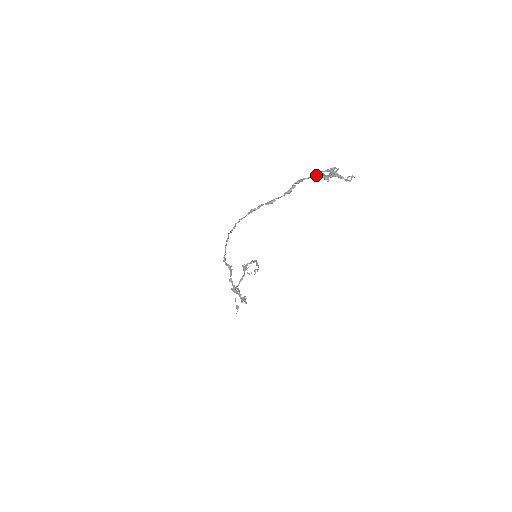
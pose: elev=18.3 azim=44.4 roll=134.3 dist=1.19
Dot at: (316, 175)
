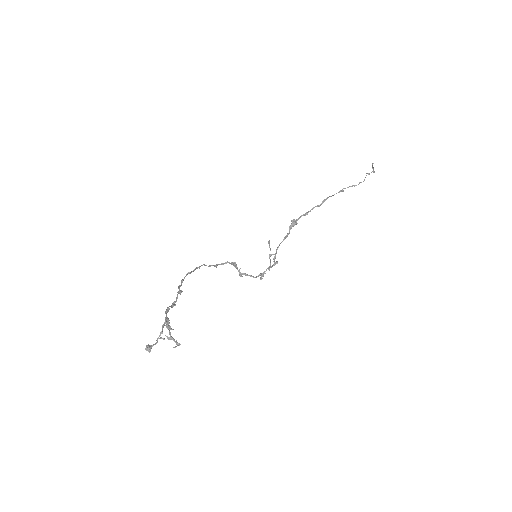
Dot at: (165, 322)
